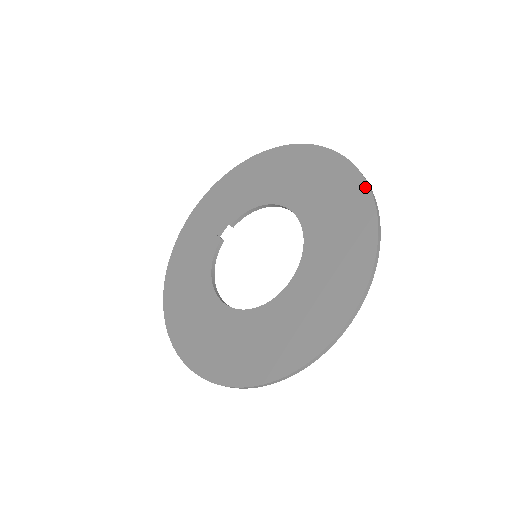
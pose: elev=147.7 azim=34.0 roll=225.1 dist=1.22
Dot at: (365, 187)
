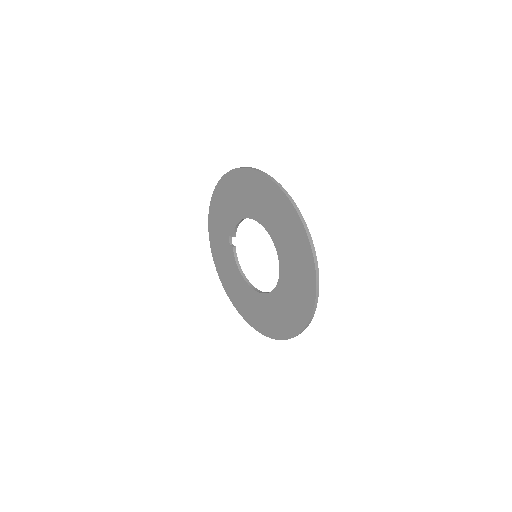
Dot at: (286, 199)
